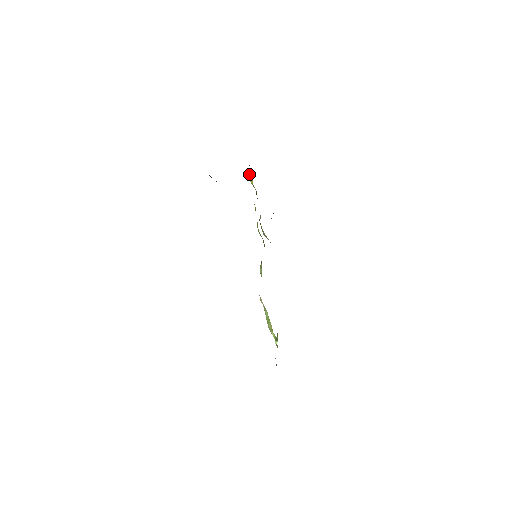
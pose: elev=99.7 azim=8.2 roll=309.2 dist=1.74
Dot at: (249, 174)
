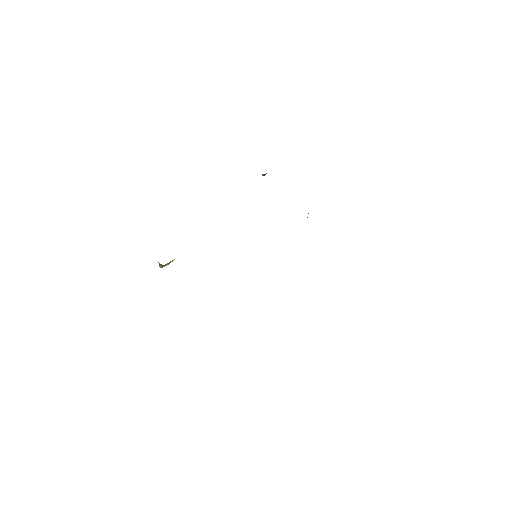
Dot at: occluded
